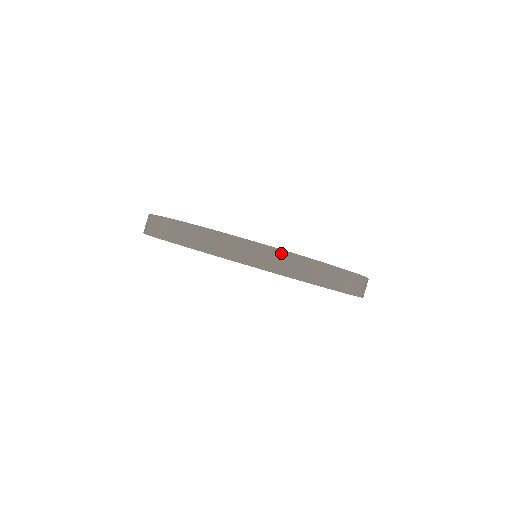
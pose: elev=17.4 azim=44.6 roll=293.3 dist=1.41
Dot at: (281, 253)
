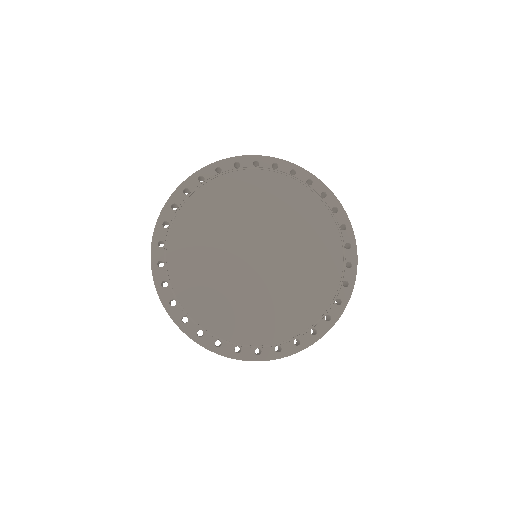
Dot at: occluded
